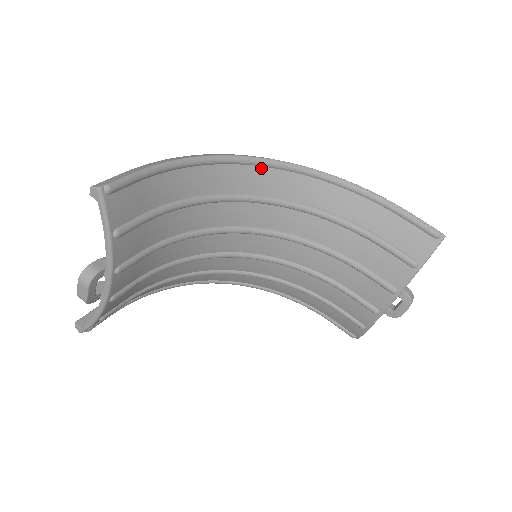
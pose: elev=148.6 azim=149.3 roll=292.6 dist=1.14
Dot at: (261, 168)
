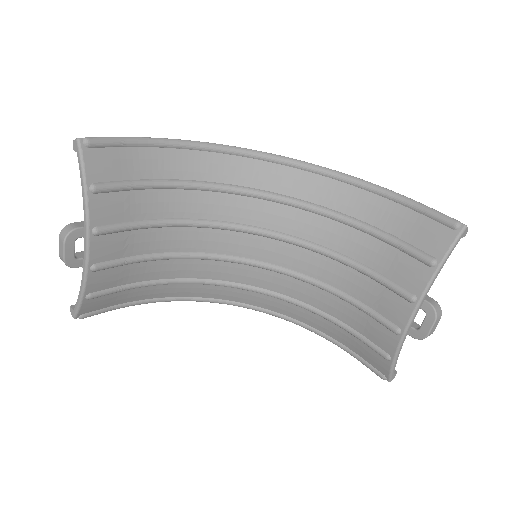
Dot at: (259, 162)
